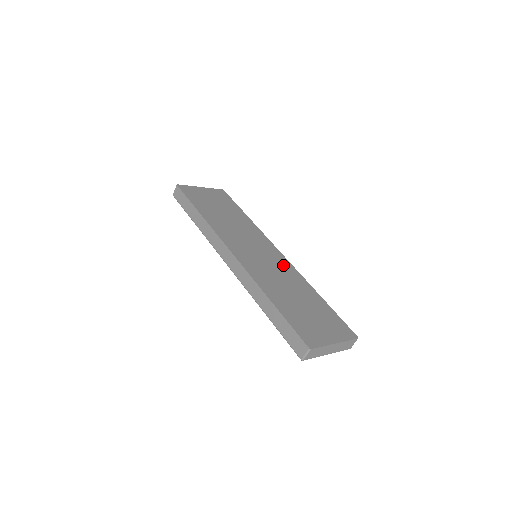
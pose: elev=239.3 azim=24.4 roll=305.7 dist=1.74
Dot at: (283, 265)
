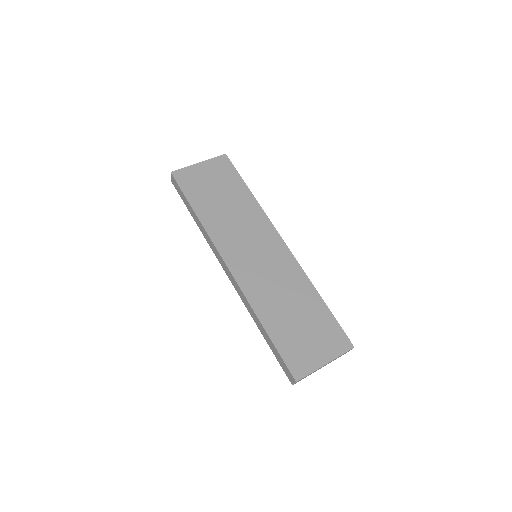
Dot at: (284, 263)
